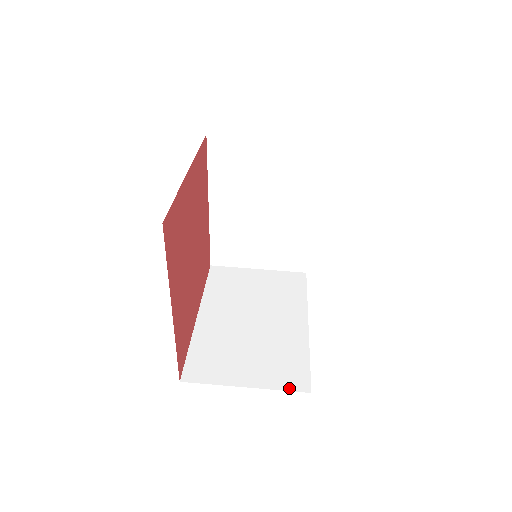
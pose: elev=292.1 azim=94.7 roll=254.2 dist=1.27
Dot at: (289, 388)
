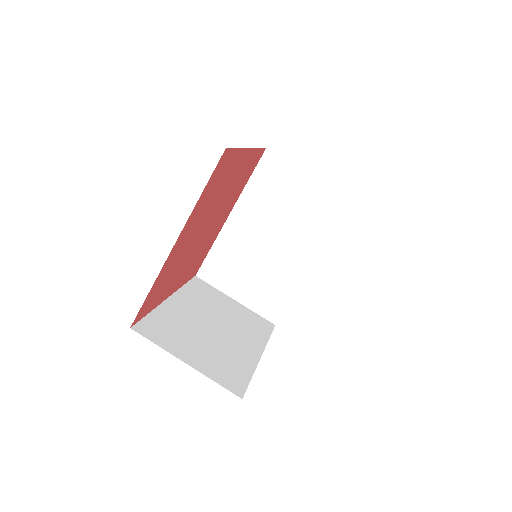
Dot at: (263, 315)
